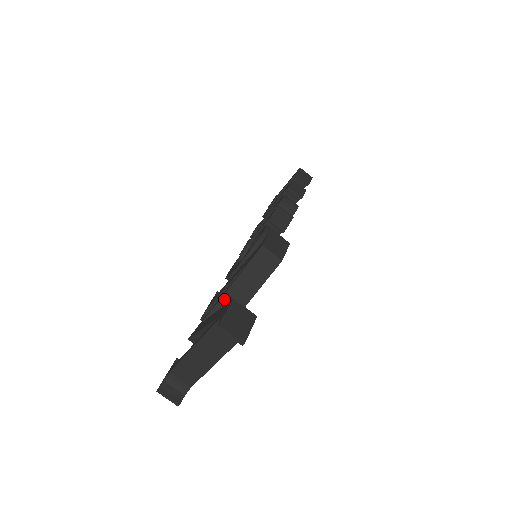
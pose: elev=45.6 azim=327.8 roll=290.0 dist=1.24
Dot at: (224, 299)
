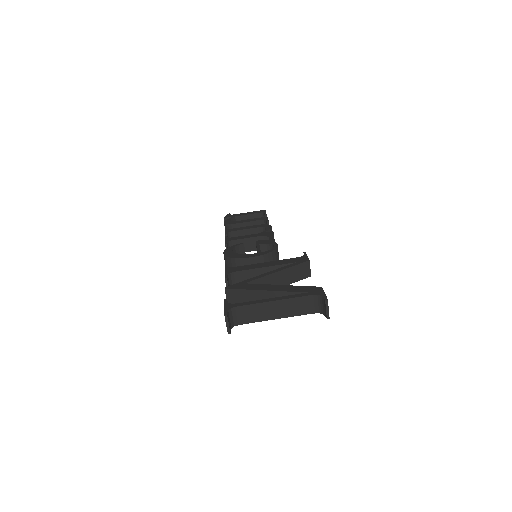
Dot at: (268, 277)
